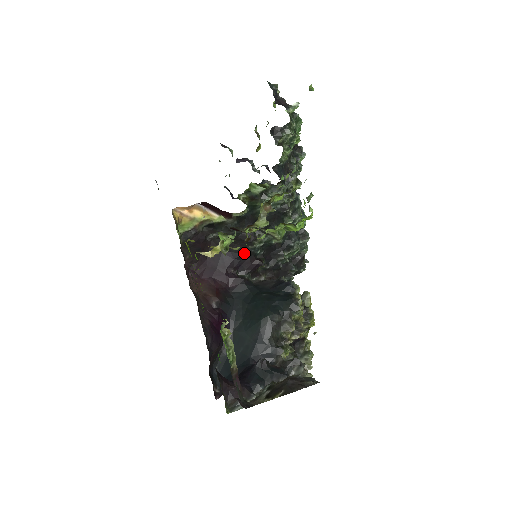
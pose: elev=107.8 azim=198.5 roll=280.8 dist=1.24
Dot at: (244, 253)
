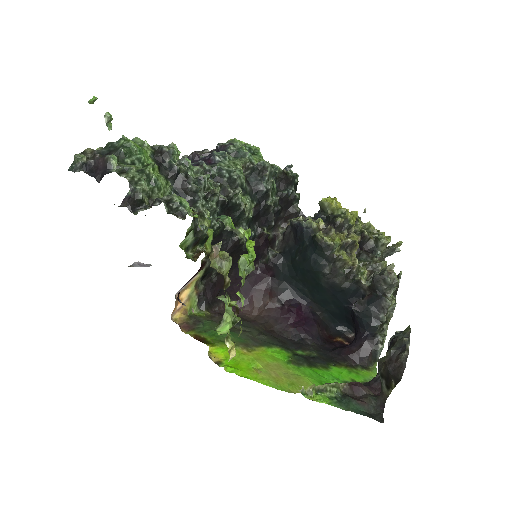
Dot at: (246, 251)
